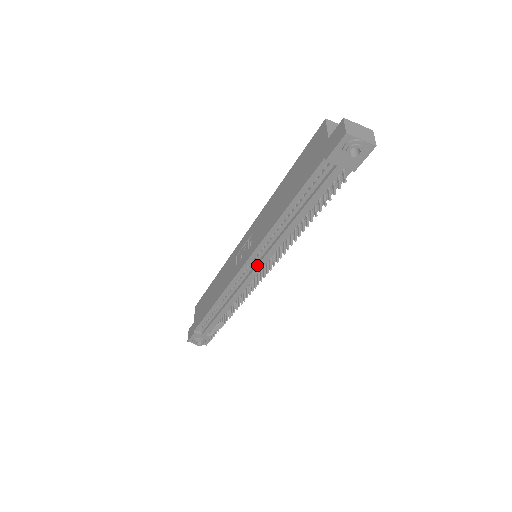
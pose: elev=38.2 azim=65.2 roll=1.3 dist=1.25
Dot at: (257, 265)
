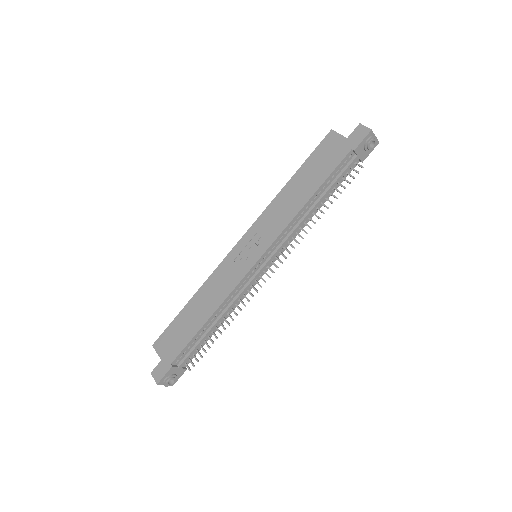
Dot at: (271, 257)
